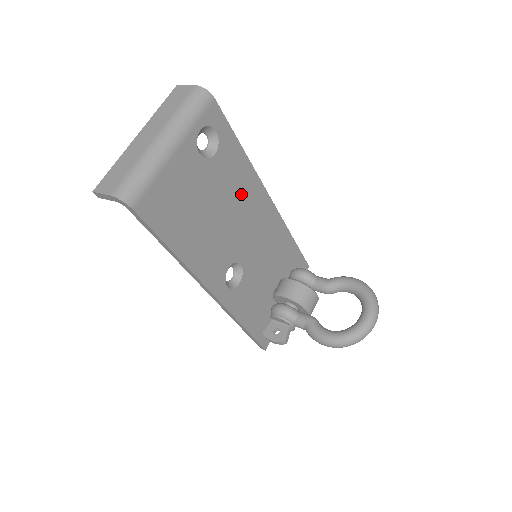
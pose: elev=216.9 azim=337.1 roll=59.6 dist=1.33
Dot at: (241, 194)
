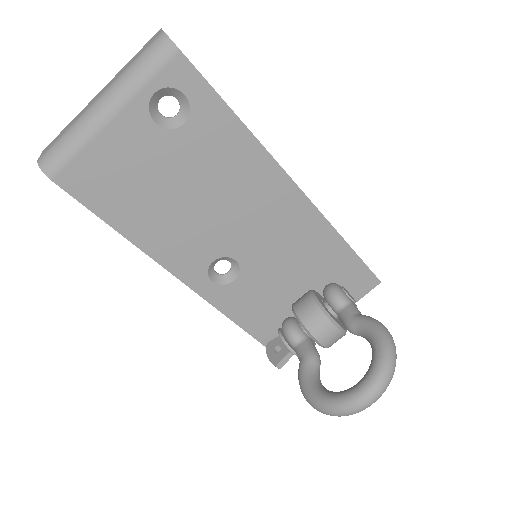
Dot at: (236, 177)
